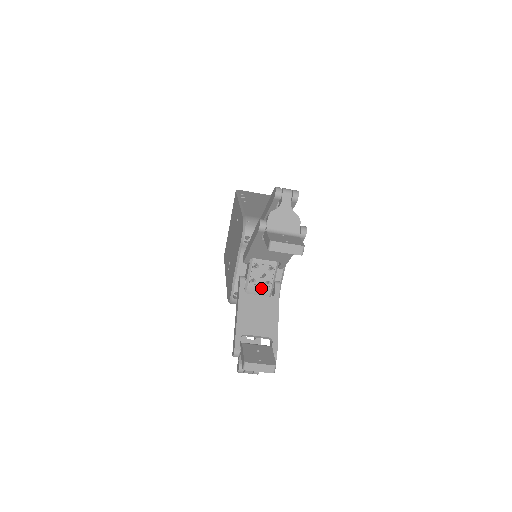
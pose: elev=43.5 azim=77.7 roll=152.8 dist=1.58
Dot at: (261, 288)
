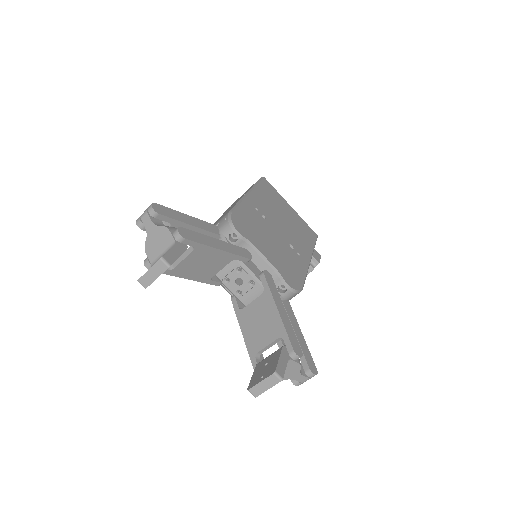
Dot at: (252, 292)
